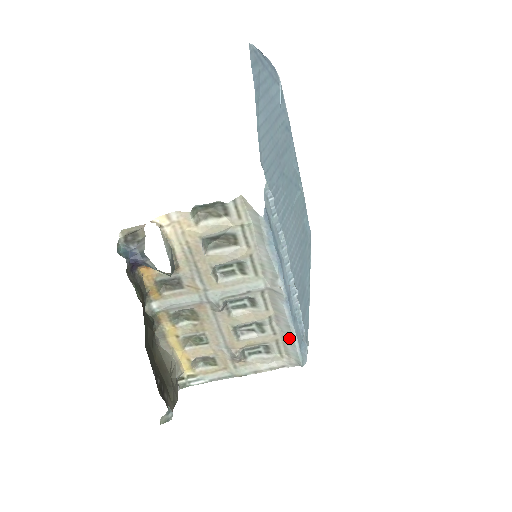
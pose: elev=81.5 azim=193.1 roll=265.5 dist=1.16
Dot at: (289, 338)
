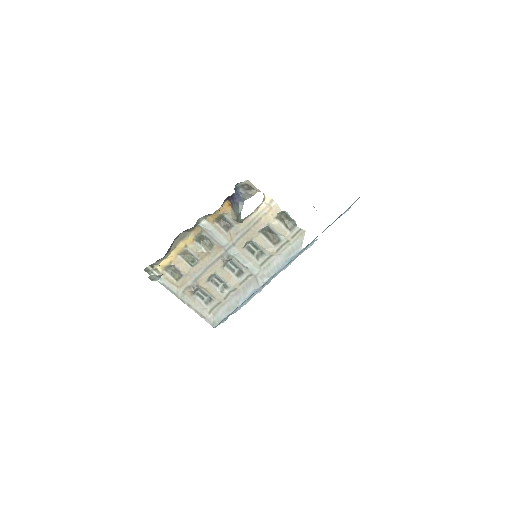
Dot at: (229, 308)
